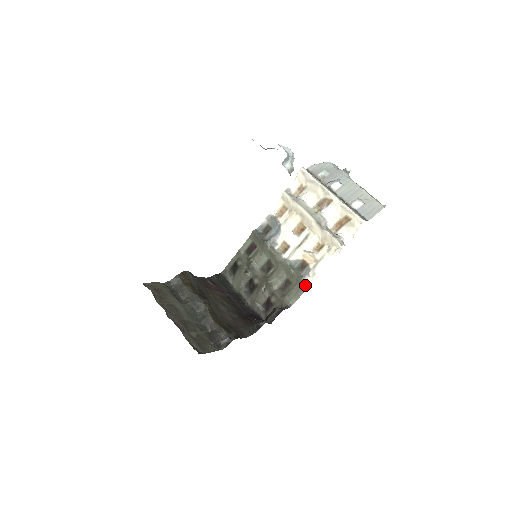
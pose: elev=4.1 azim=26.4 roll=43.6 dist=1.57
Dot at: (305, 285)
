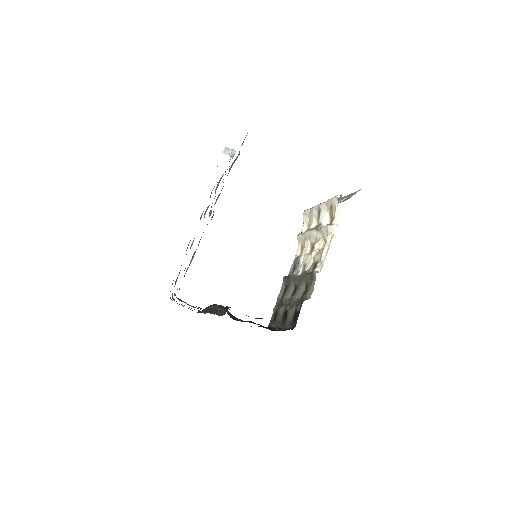
Dot at: (314, 273)
